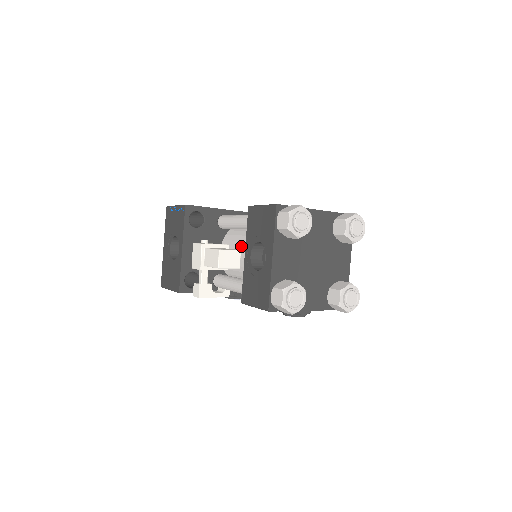
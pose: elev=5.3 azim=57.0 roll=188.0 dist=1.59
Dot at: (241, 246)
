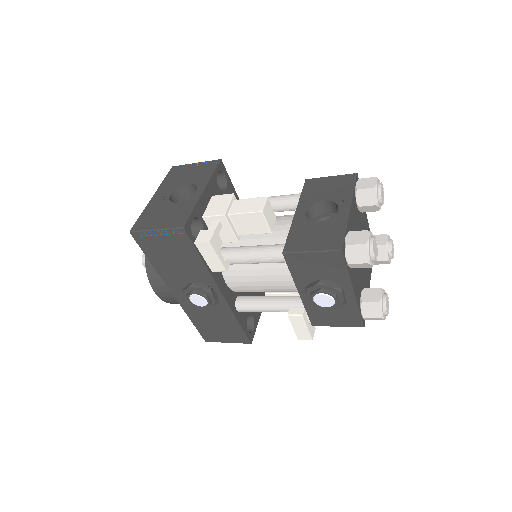
Dot at: occluded
